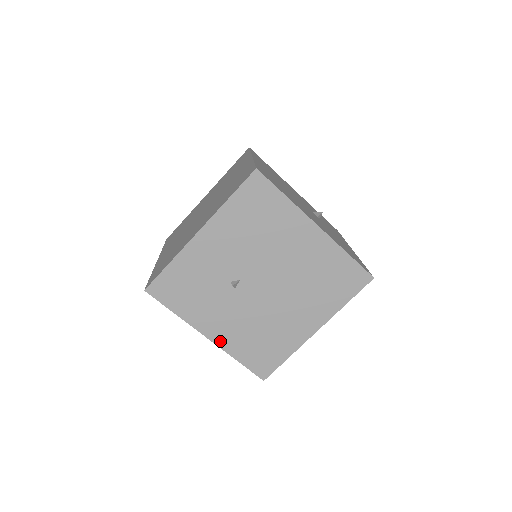
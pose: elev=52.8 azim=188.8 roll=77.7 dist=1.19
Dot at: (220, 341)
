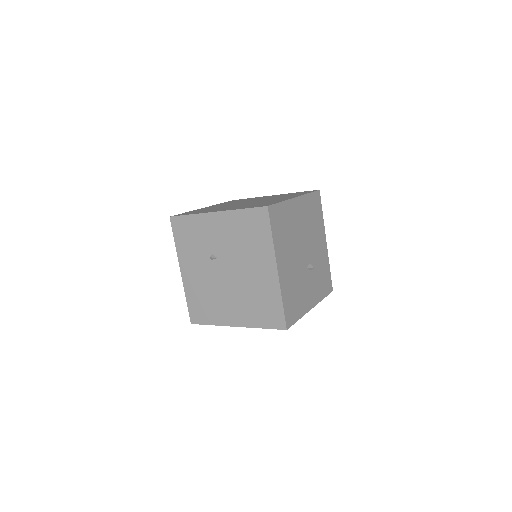
Dot at: (185, 280)
